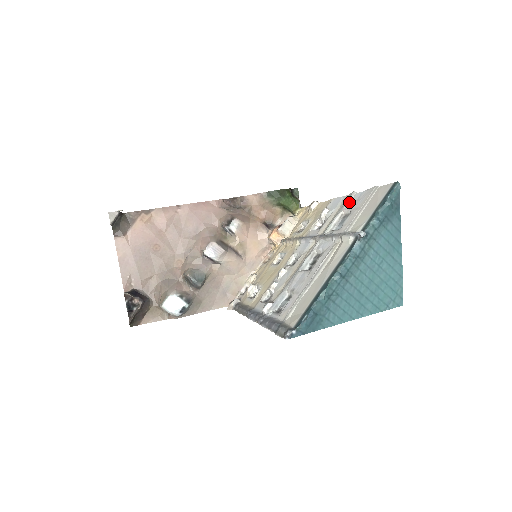
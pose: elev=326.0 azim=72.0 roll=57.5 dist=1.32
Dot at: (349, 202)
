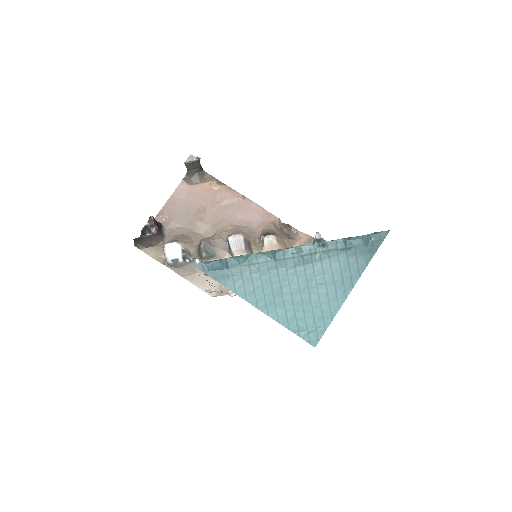
Dot at: occluded
